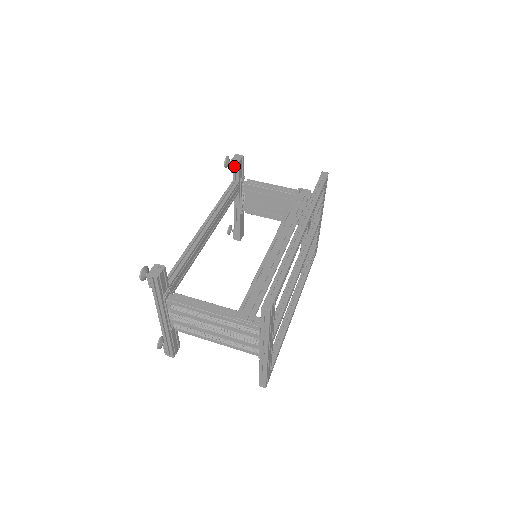
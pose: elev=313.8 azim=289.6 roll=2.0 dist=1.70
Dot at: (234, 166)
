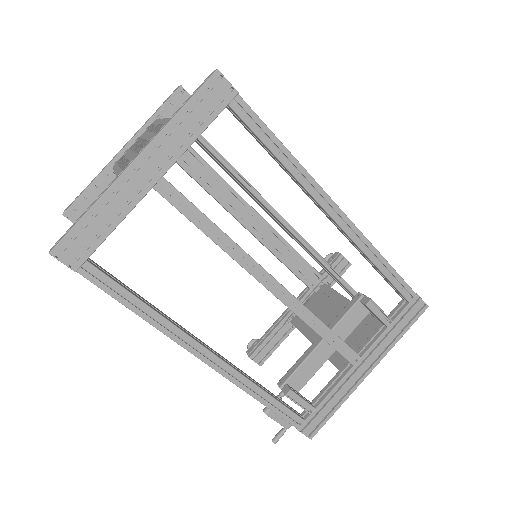
Dot at: (334, 258)
